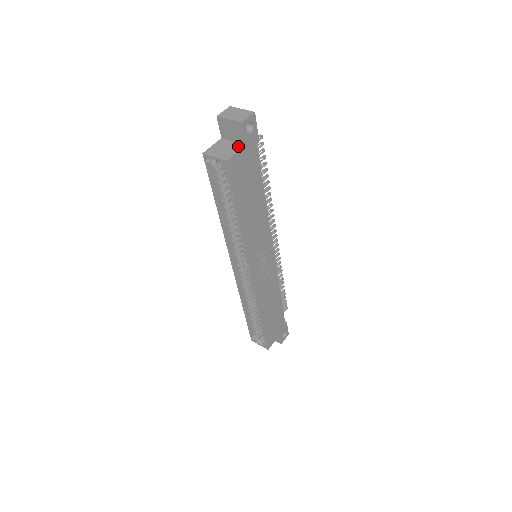
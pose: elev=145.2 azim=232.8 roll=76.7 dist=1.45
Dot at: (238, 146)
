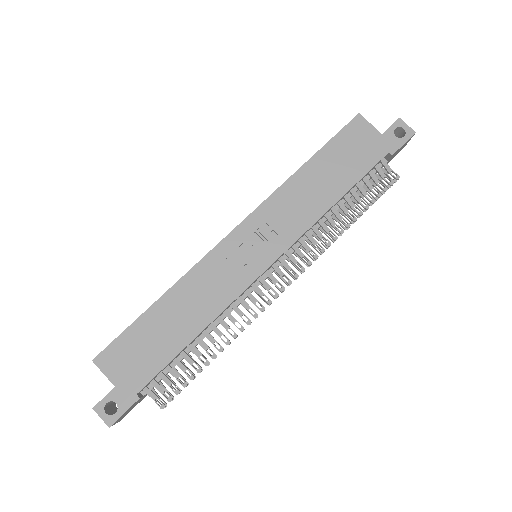
Dot at: (377, 133)
